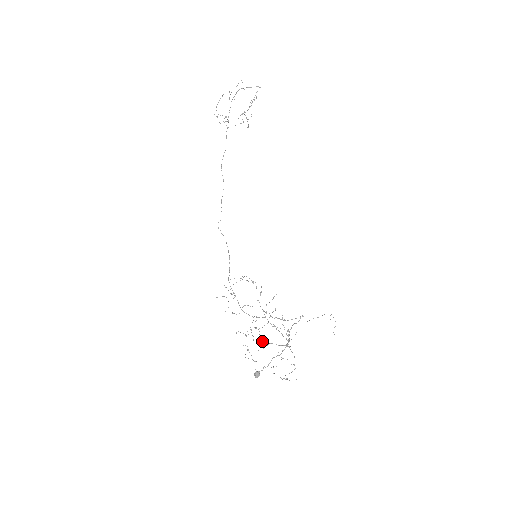
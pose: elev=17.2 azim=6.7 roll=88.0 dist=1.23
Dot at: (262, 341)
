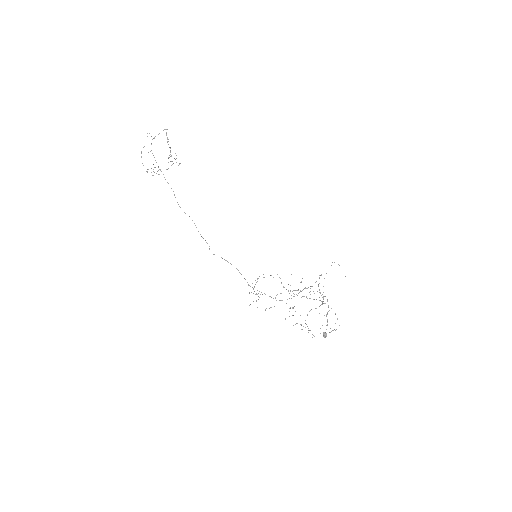
Dot at: occluded
